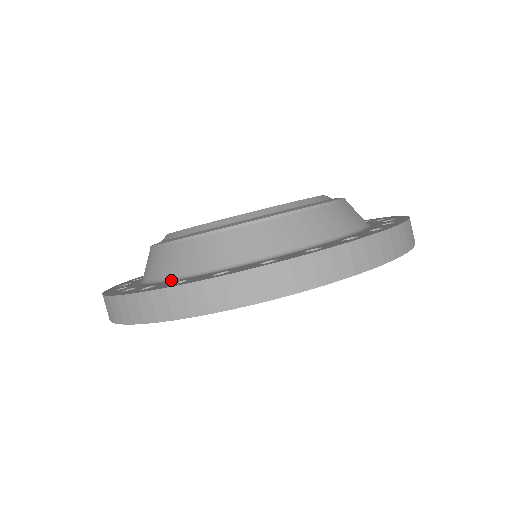
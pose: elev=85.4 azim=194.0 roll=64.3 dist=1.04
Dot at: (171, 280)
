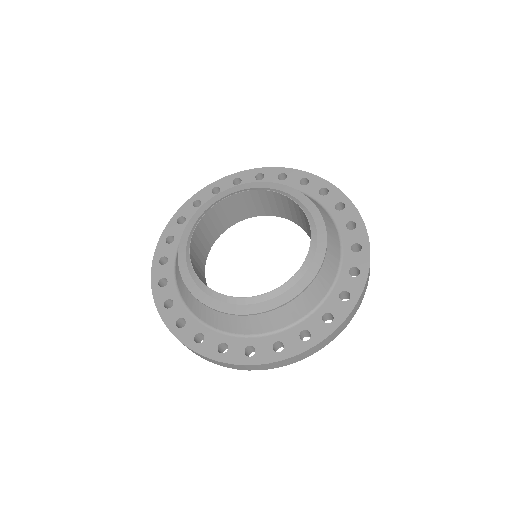
Dot at: (257, 336)
